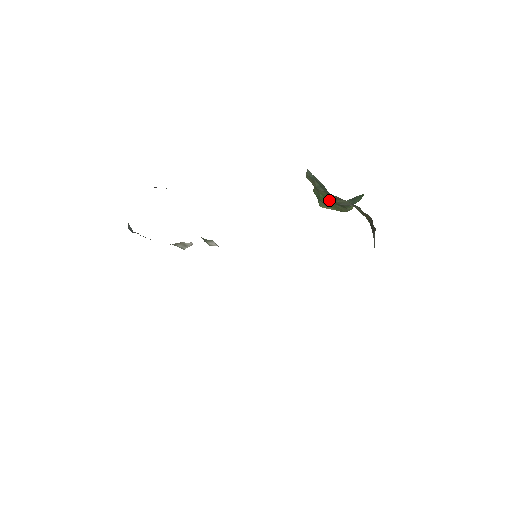
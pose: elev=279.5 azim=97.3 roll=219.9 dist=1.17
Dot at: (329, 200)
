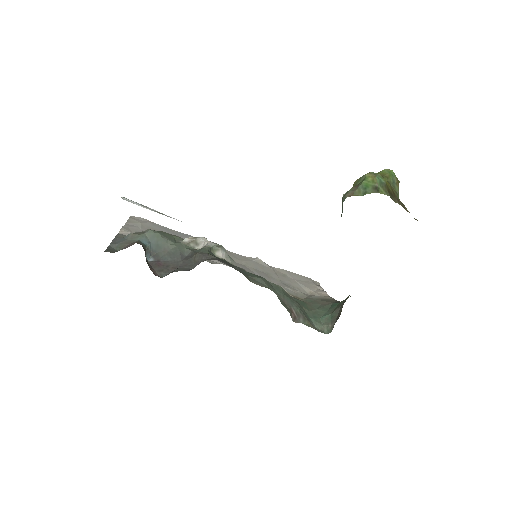
Dot at: occluded
